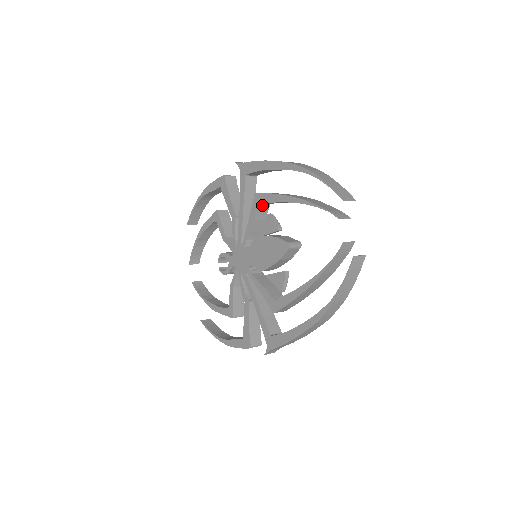
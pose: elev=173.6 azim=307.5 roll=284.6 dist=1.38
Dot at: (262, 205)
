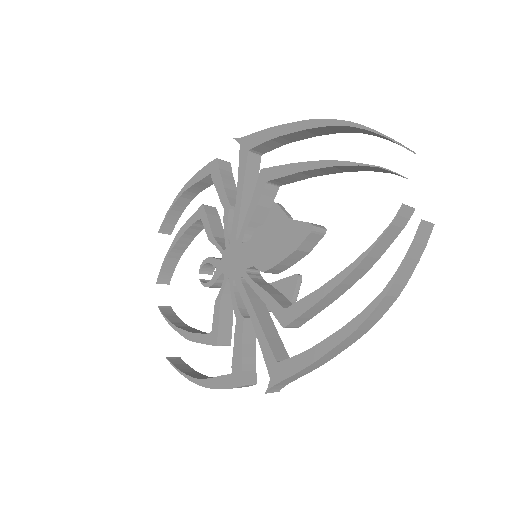
Dot at: (270, 185)
